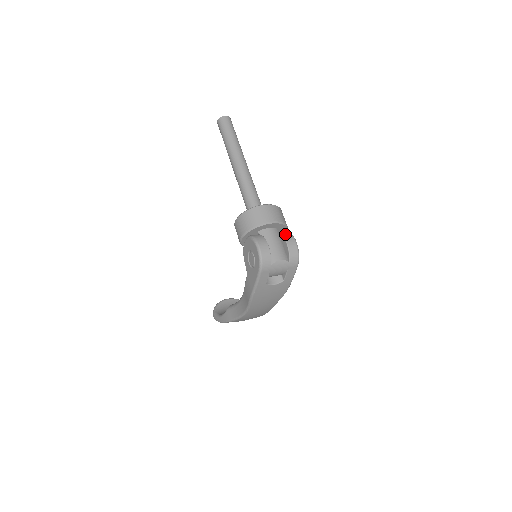
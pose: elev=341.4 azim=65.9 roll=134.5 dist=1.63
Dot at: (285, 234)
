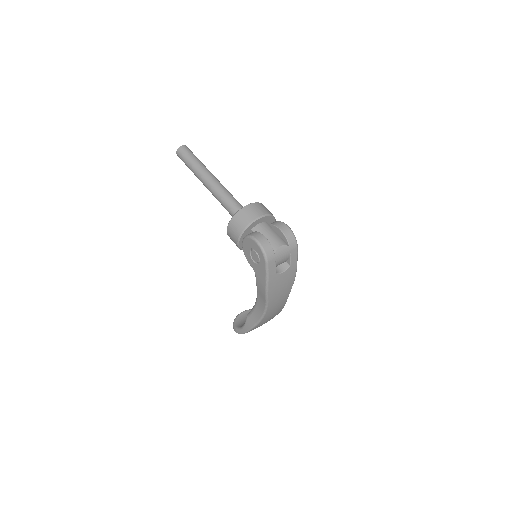
Dot at: (276, 223)
